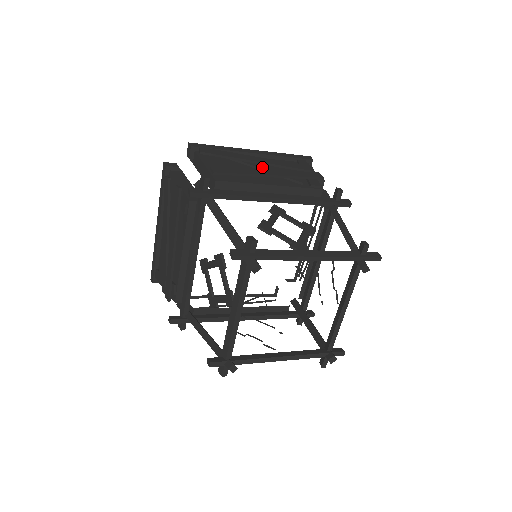
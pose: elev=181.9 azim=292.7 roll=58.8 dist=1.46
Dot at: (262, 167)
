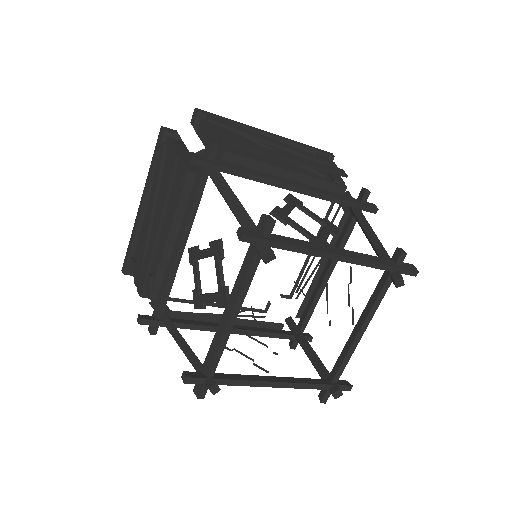
Dot at: (279, 150)
